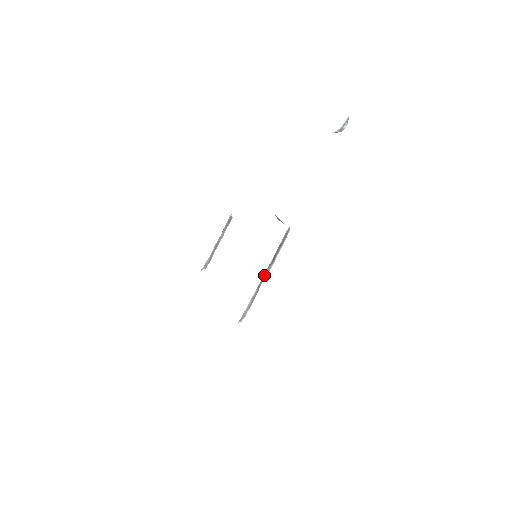
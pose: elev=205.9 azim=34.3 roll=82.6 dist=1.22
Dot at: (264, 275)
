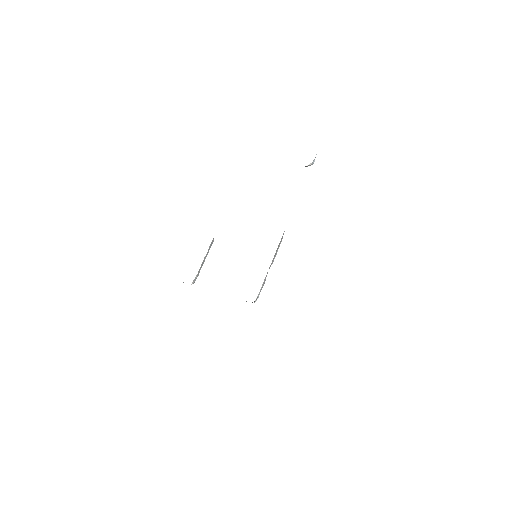
Dot at: (270, 265)
